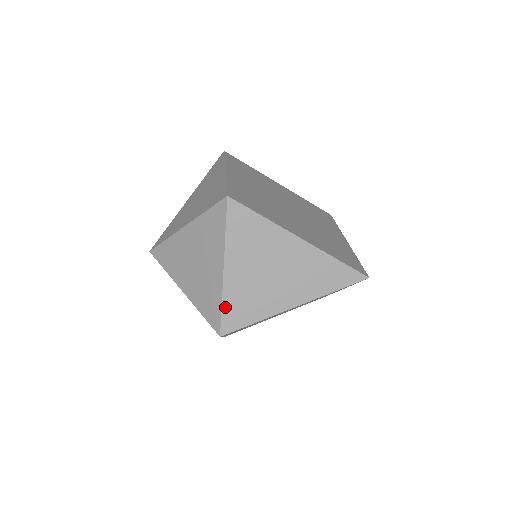
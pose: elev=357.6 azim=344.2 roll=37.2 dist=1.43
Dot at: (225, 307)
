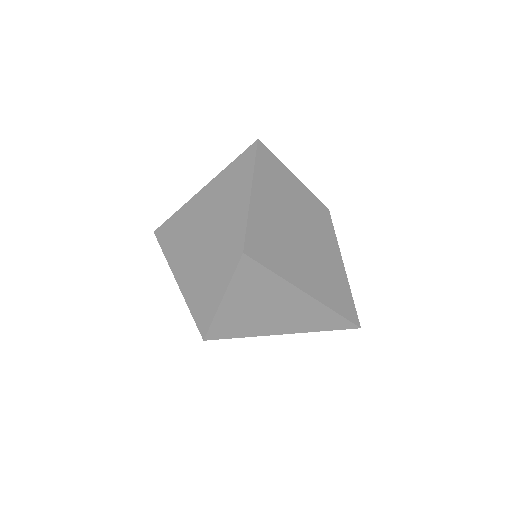
Dot at: (222, 245)
